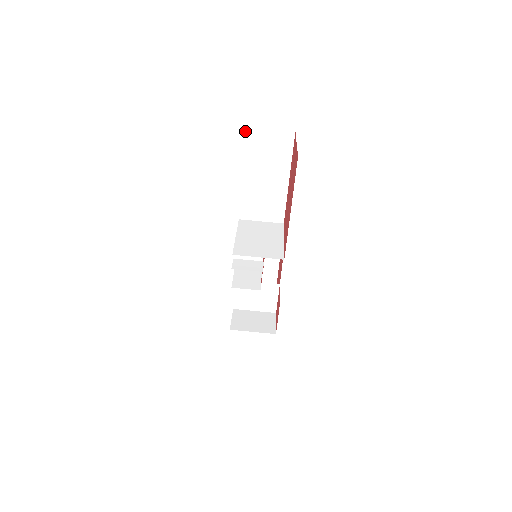
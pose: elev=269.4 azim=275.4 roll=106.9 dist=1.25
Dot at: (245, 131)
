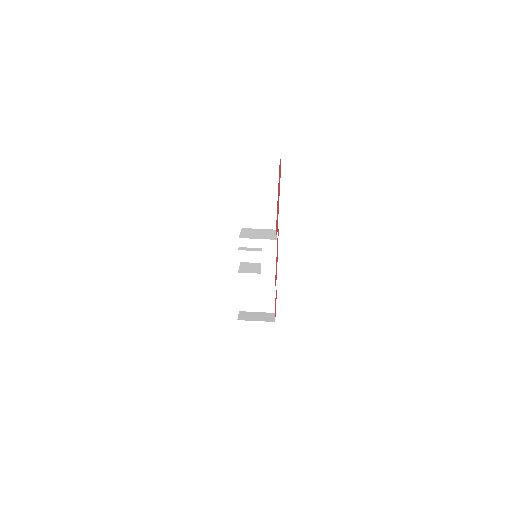
Dot at: (244, 160)
